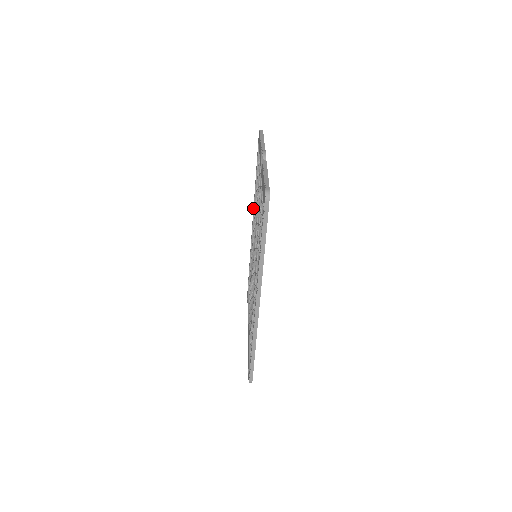
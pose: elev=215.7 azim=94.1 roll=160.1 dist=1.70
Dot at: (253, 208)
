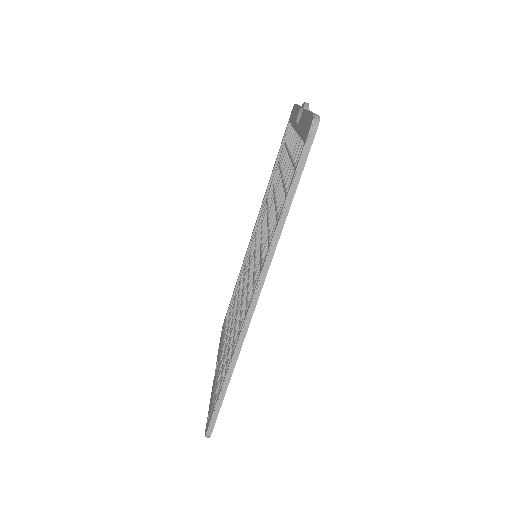
Dot at: (260, 209)
